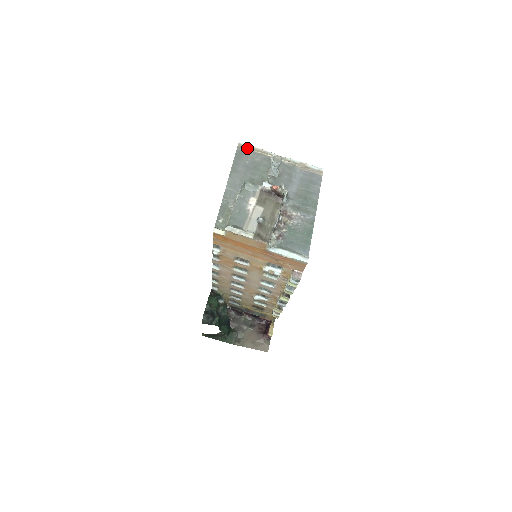
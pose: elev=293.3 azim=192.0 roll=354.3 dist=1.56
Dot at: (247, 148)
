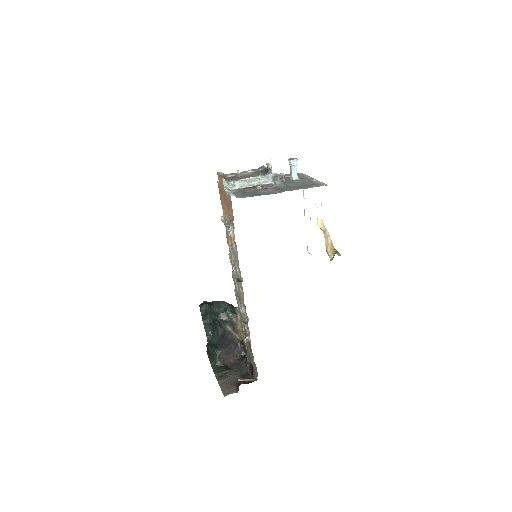
Dot at: (301, 174)
